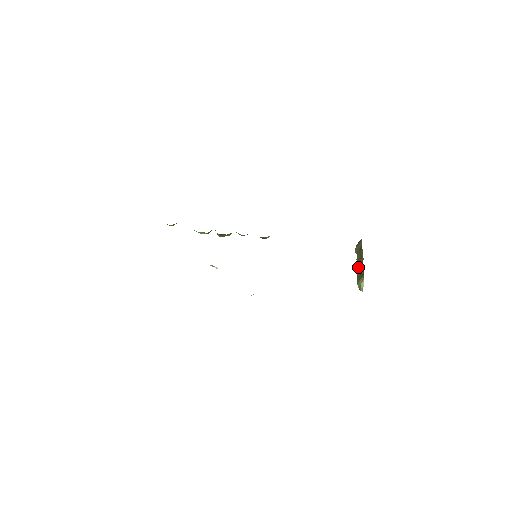
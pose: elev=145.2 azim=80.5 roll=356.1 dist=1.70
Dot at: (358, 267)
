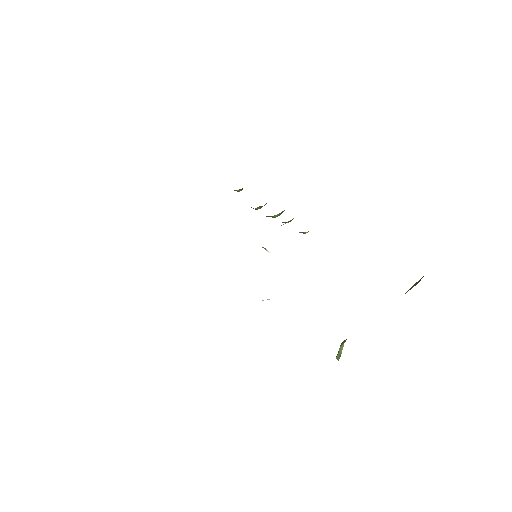
Dot at: occluded
